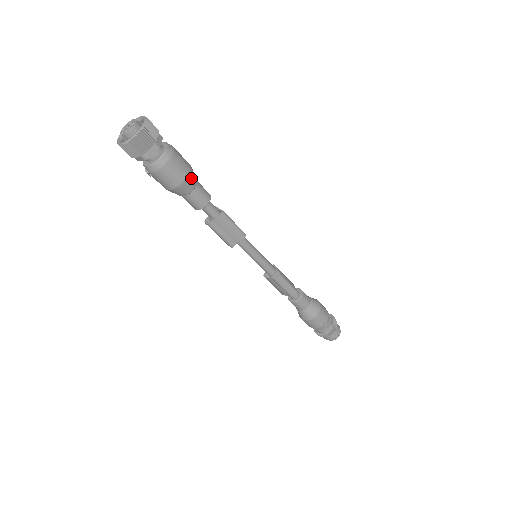
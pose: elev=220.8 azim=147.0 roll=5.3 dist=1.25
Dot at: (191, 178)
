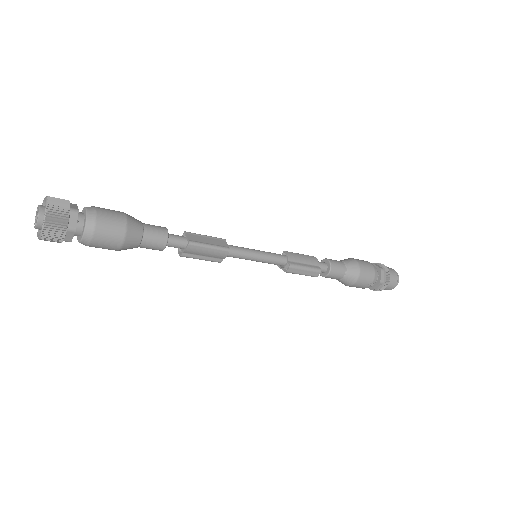
Dot at: (130, 236)
